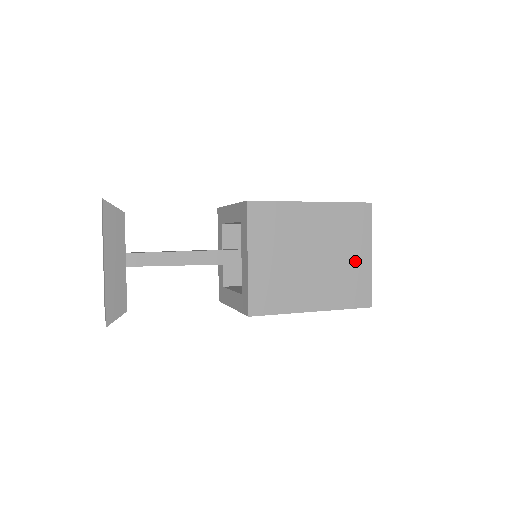
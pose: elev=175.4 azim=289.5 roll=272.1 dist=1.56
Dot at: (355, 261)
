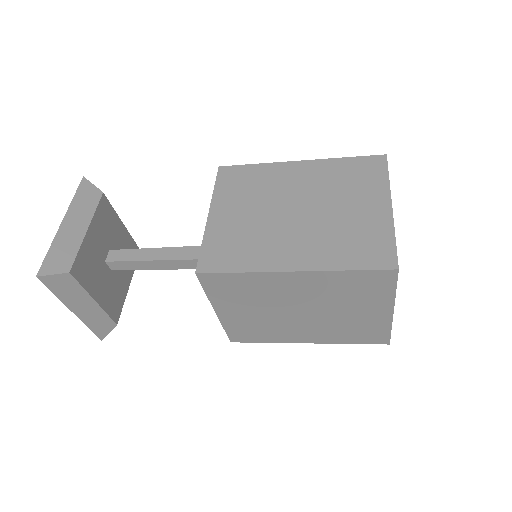
Dot at: (363, 213)
